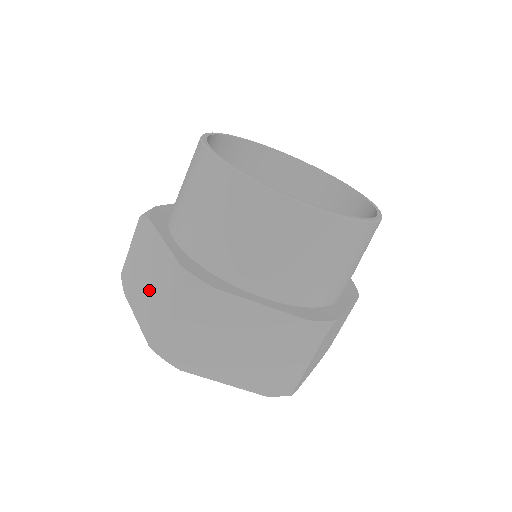
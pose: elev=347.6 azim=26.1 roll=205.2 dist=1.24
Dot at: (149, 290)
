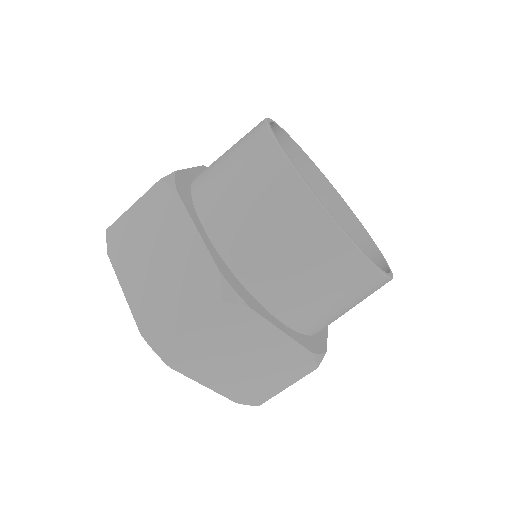
Dot at: (156, 272)
